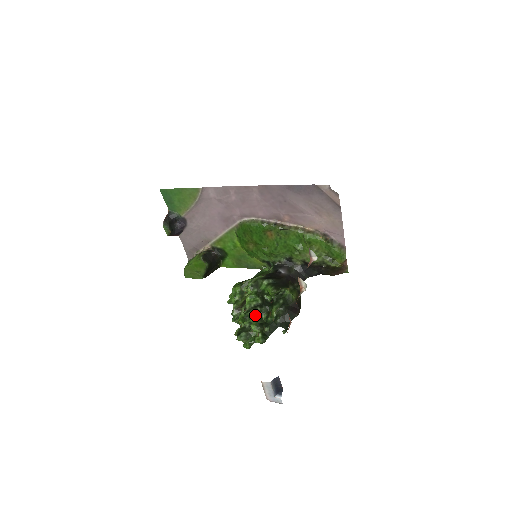
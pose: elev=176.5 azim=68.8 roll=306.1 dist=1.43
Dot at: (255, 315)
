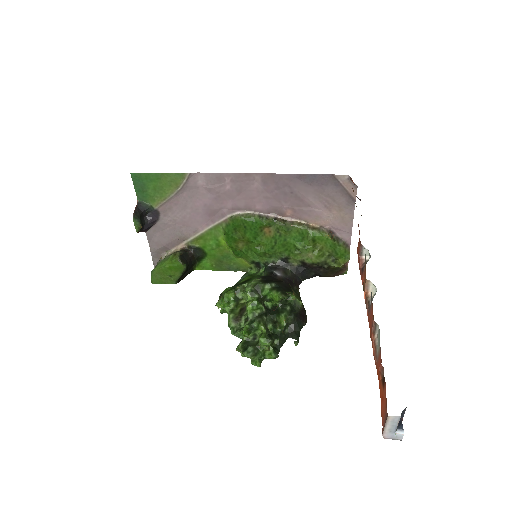
Dot at: (263, 326)
